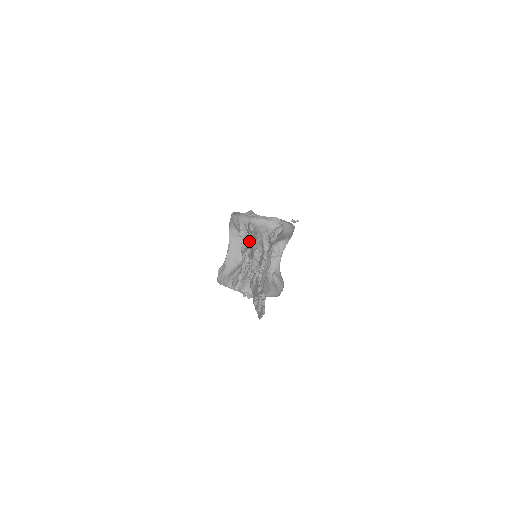
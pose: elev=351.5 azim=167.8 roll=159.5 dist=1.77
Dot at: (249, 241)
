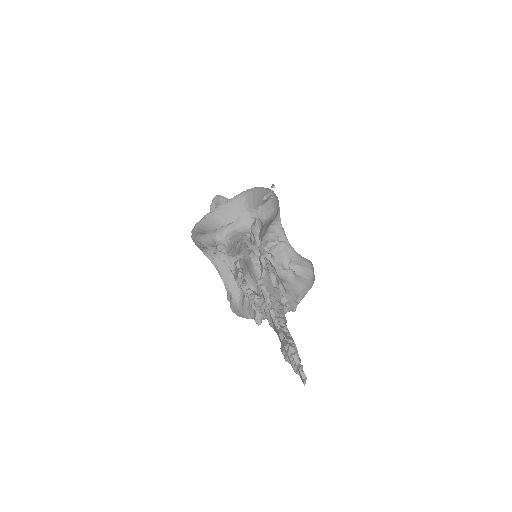
Dot at: occluded
